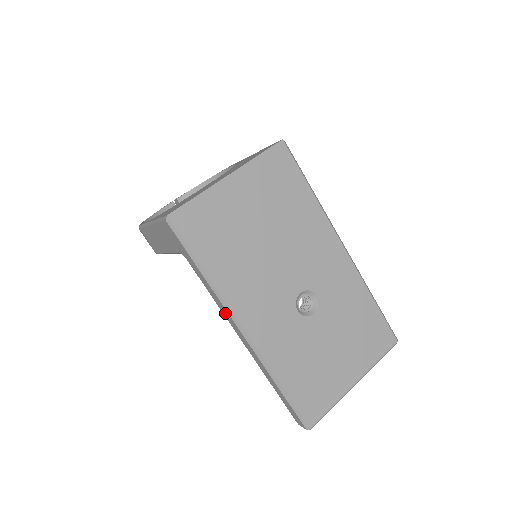
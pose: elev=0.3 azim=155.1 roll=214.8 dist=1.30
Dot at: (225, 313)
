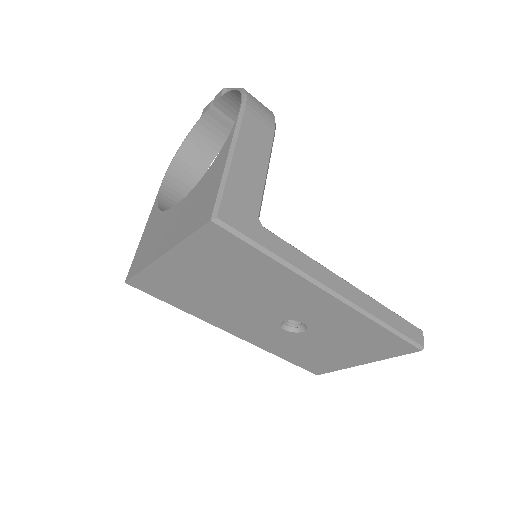
Dot at: occluded
